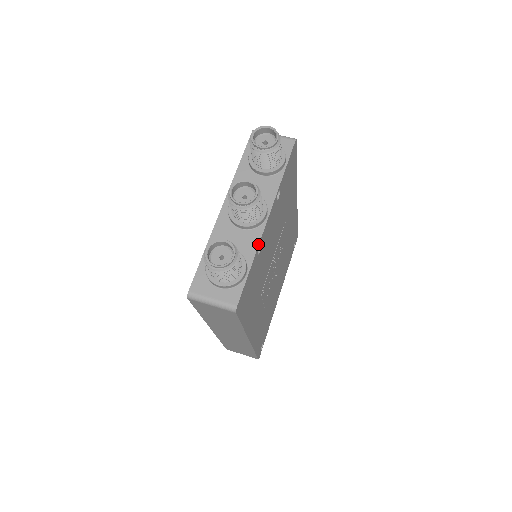
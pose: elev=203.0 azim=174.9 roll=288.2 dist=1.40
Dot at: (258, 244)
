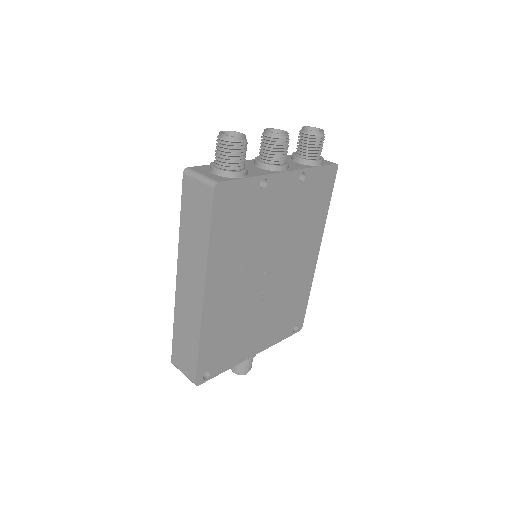
Dot at: (265, 174)
